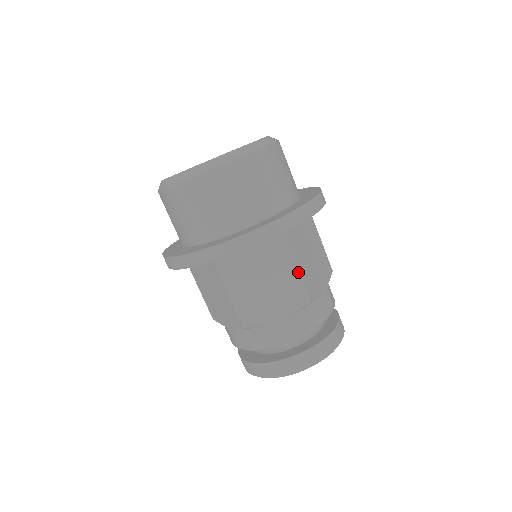
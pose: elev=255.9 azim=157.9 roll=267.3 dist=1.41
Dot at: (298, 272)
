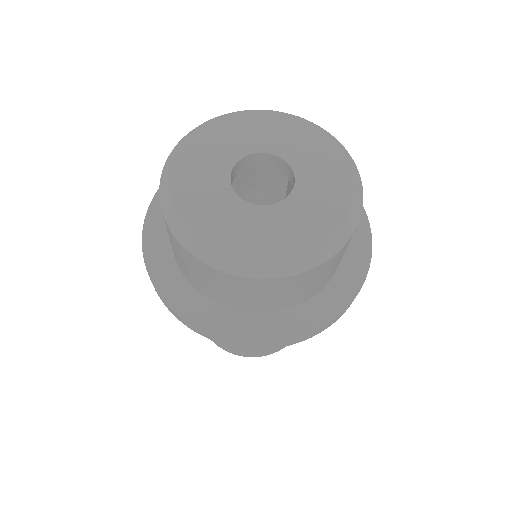
Dot at: occluded
